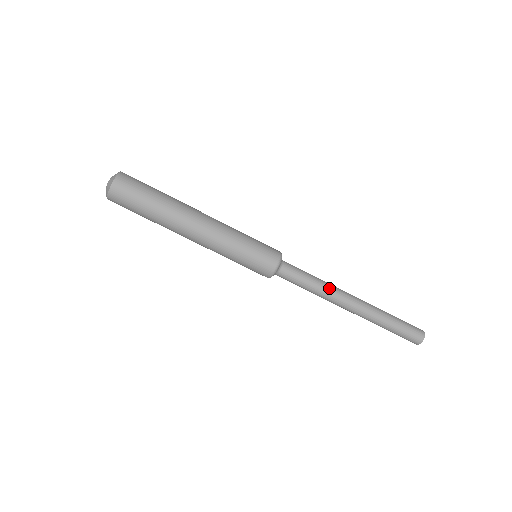
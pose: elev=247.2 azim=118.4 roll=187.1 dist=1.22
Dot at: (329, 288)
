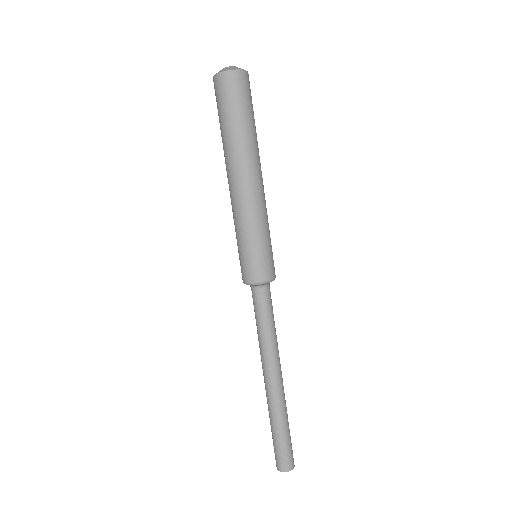
Dot at: (277, 344)
